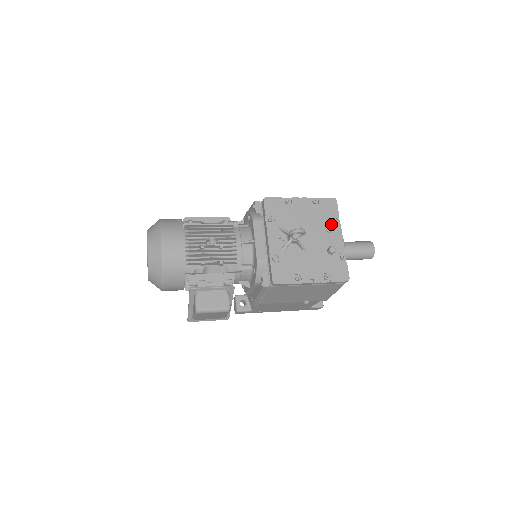
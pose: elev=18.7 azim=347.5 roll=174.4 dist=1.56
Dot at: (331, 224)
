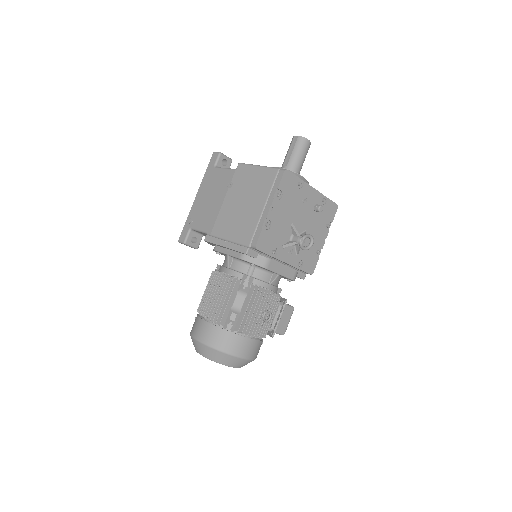
Dot at: (301, 192)
